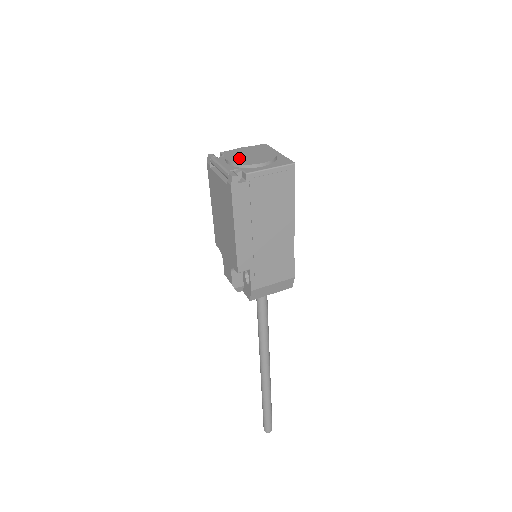
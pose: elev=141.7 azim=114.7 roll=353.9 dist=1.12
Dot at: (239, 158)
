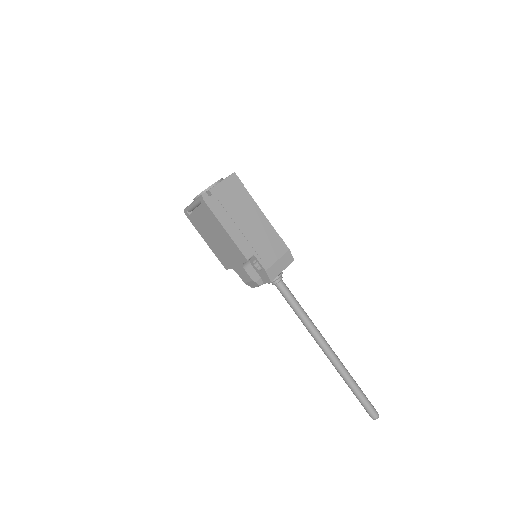
Dot at: occluded
